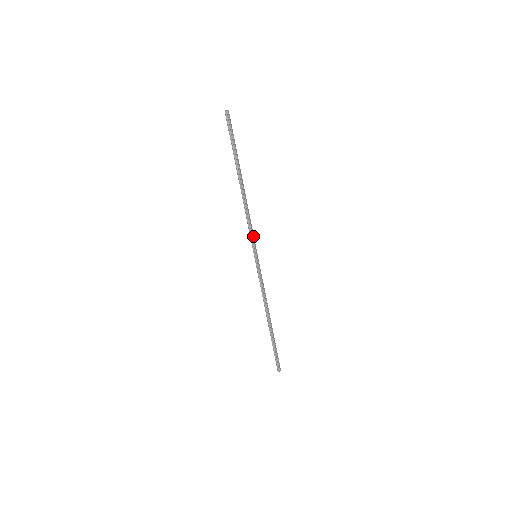
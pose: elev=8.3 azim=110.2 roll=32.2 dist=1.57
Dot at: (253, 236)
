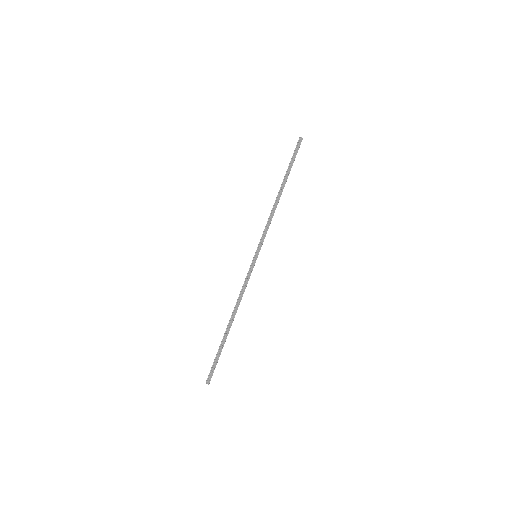
Dot at: (264, 237)
